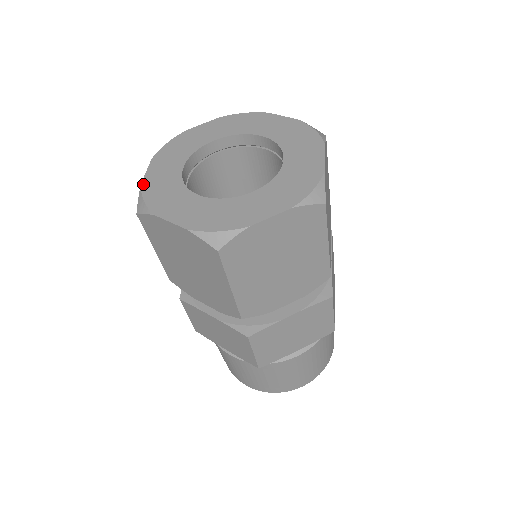
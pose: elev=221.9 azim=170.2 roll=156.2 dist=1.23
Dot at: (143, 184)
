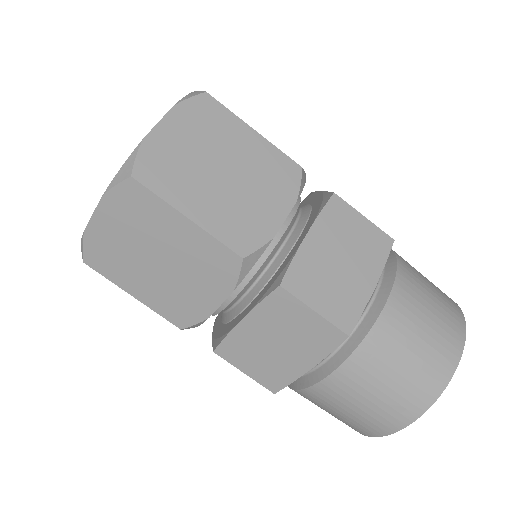
Dot at: occluded
